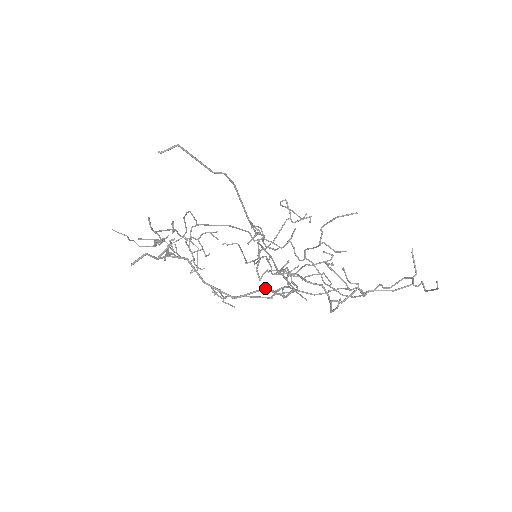
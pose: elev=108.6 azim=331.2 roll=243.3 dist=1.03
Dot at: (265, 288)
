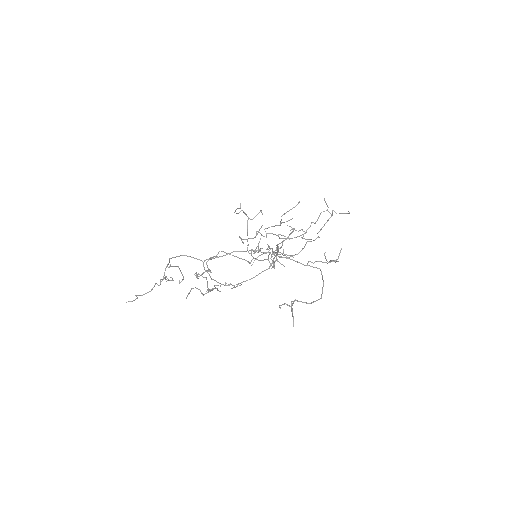
Dot at: occluded
